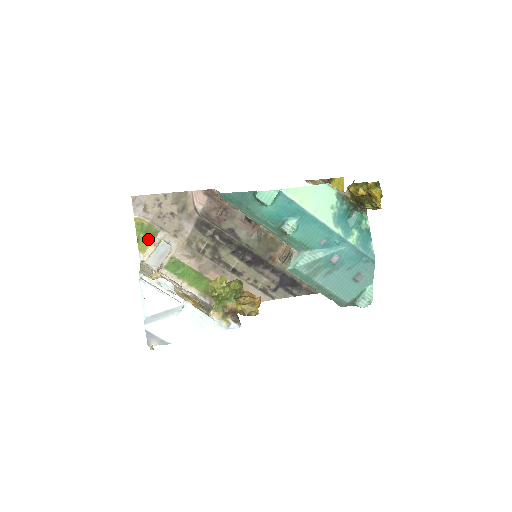
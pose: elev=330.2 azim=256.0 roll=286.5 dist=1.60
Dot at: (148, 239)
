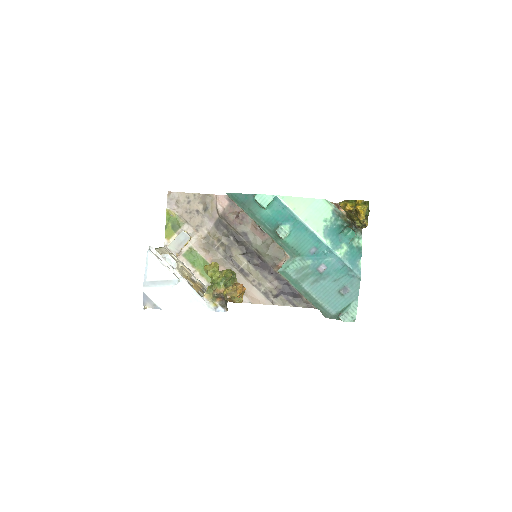
Dot at: (174, 228)
